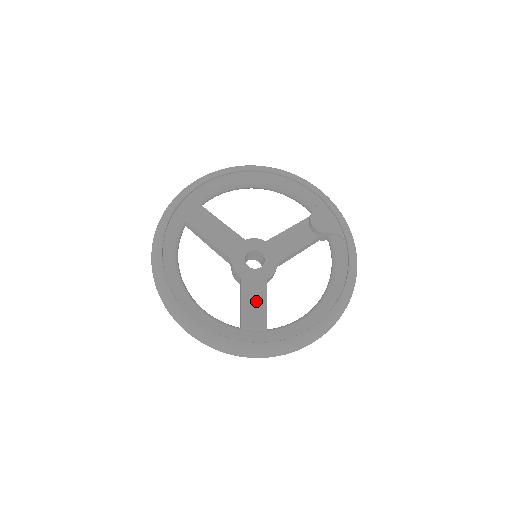
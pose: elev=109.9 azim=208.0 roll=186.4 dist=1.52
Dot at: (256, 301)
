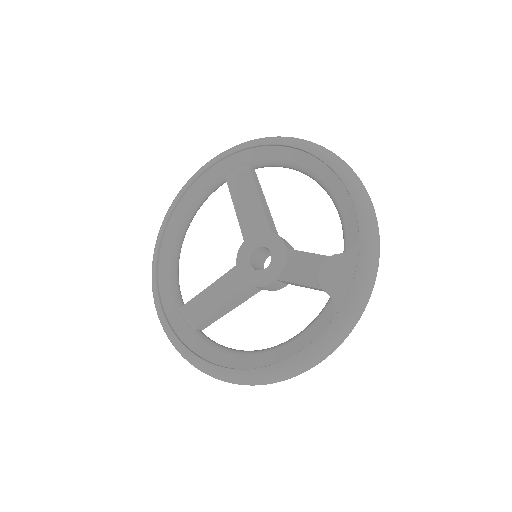
Dot at: (219, 297)
